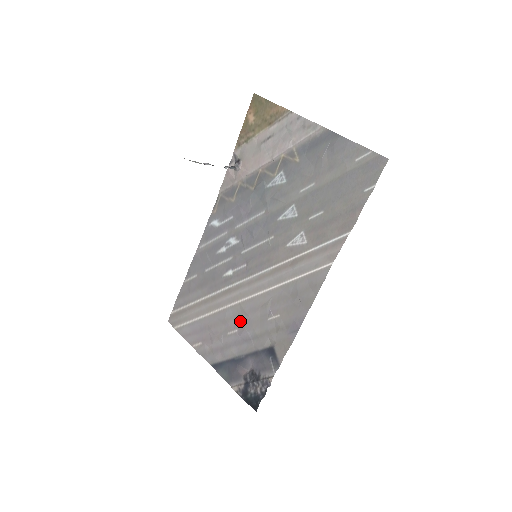
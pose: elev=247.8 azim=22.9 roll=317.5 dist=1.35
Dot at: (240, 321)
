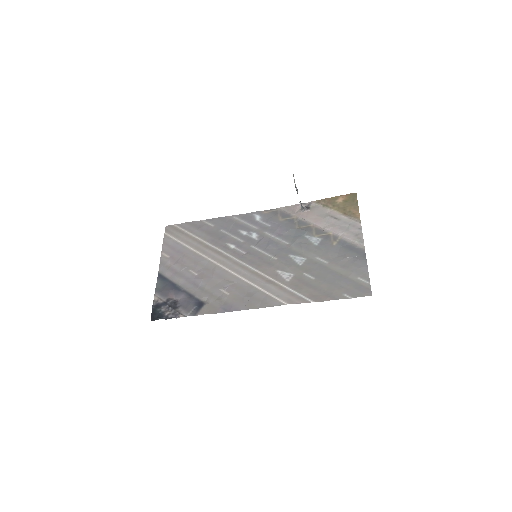
Dot at: (205, 272)
